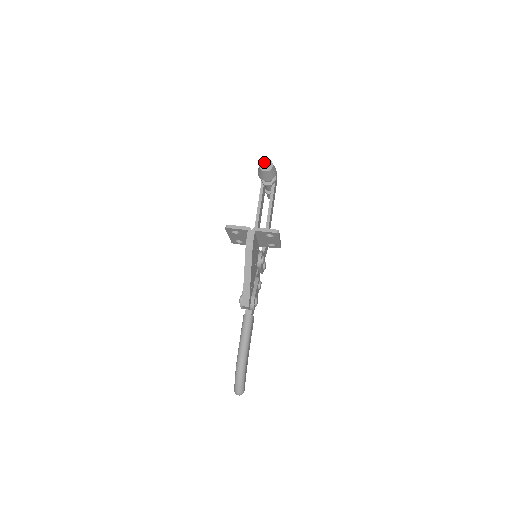
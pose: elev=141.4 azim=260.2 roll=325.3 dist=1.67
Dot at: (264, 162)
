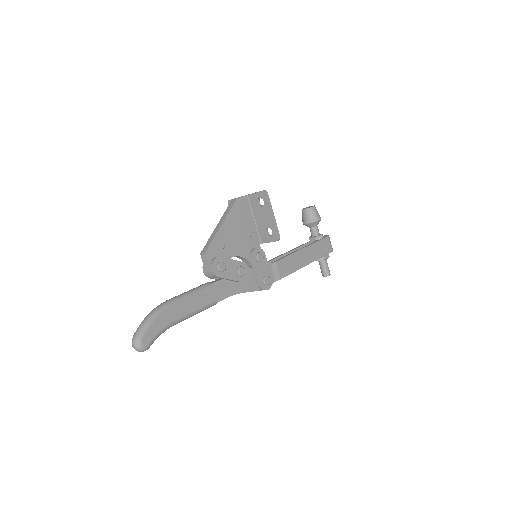
Dot at: occluded
